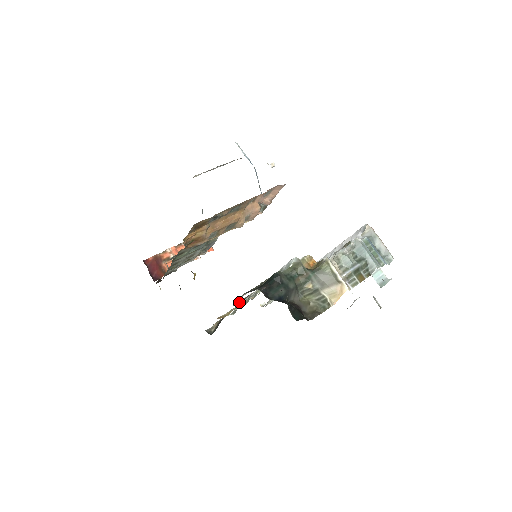
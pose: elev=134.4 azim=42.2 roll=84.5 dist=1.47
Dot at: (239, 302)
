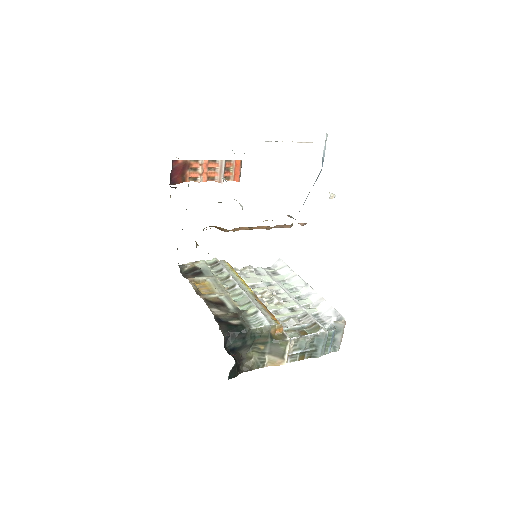
Dot at: (212, 299)
